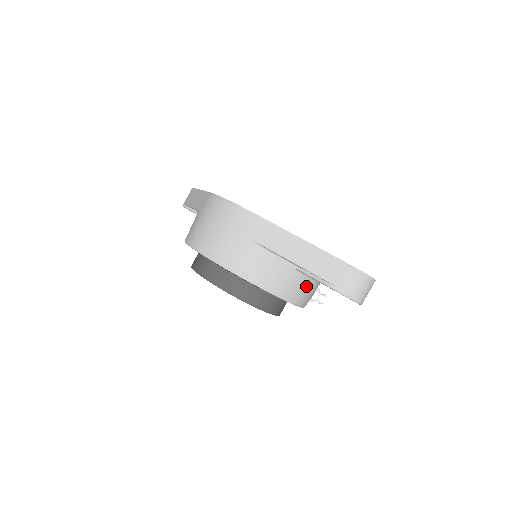
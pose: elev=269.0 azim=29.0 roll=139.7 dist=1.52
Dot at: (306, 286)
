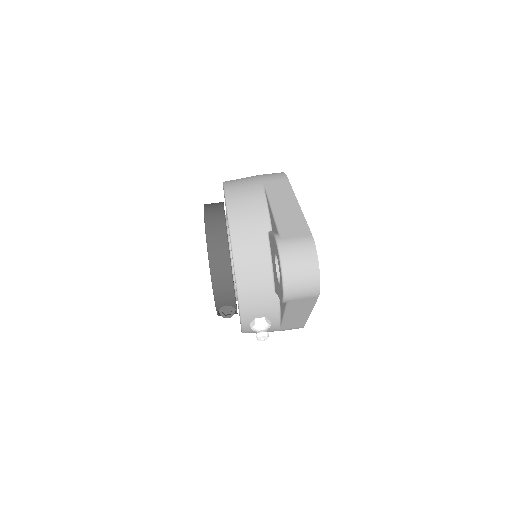
Dot at: (261, 266)
